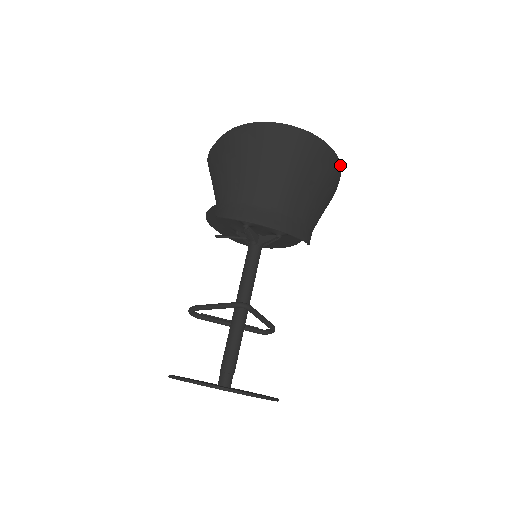
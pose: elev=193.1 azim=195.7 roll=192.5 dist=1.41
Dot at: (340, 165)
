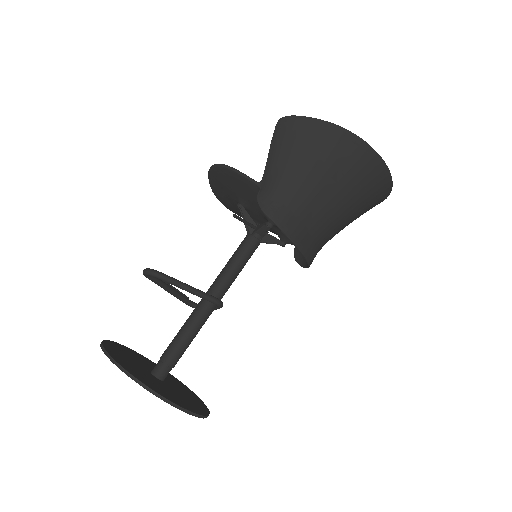
Dot at: occluded
